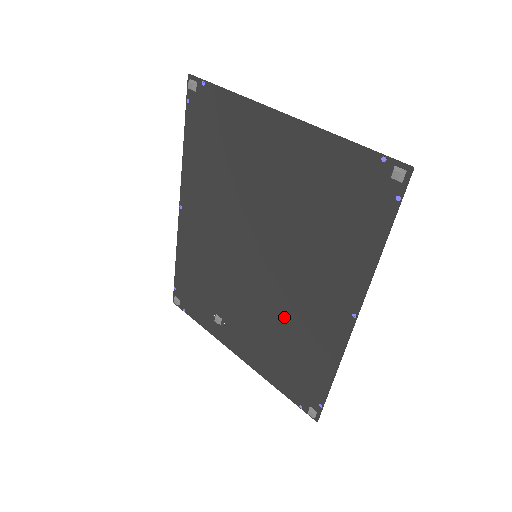
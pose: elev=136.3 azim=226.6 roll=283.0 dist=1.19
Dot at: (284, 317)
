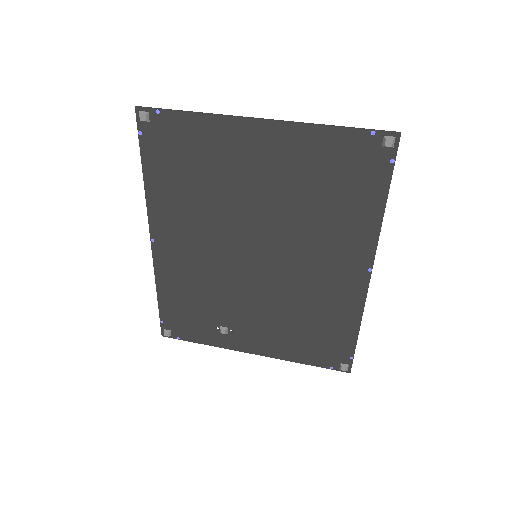
Dot at: (299, 299)
